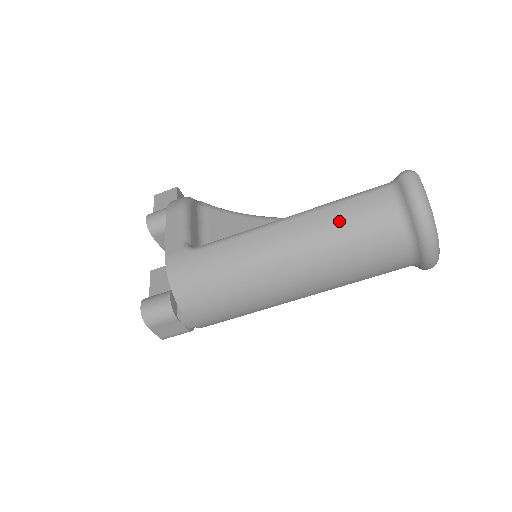
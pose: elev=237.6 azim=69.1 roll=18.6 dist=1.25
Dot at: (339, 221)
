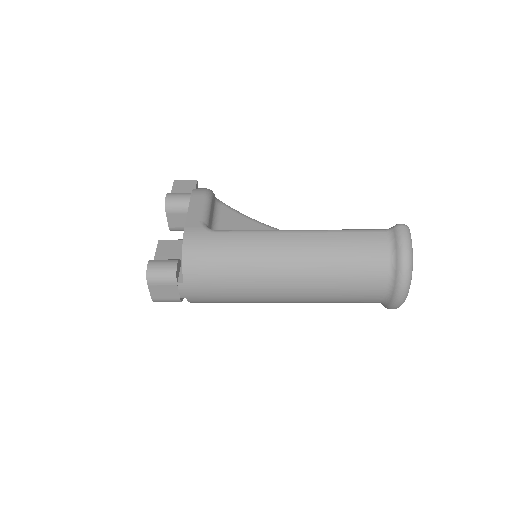
Dot at: (340, 245)
